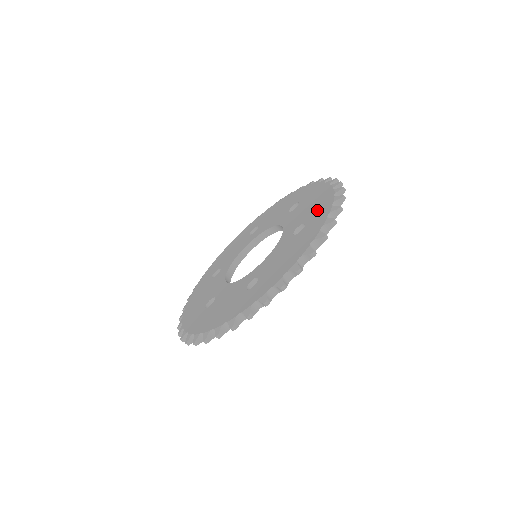
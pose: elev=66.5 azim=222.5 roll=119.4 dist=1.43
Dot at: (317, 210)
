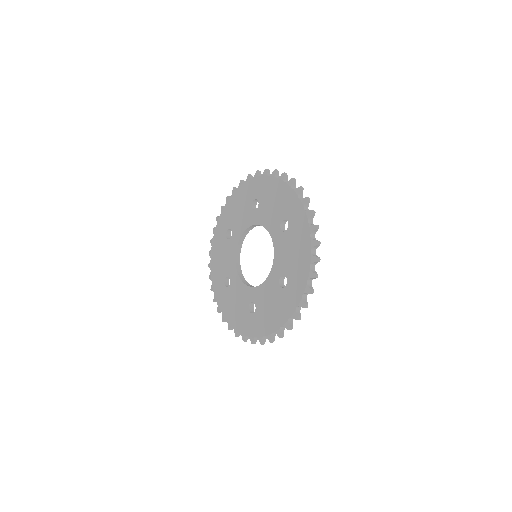
Dot at: (287, 205)
